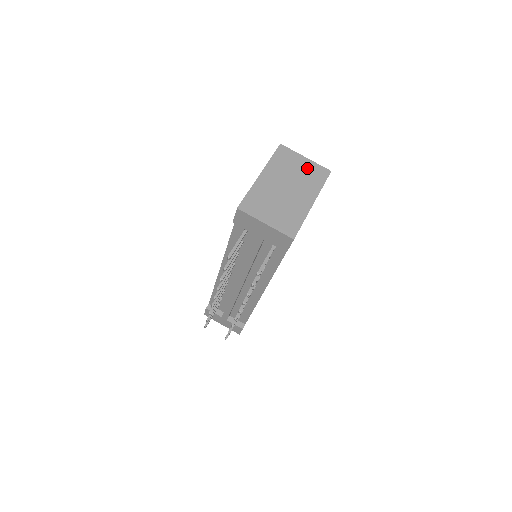
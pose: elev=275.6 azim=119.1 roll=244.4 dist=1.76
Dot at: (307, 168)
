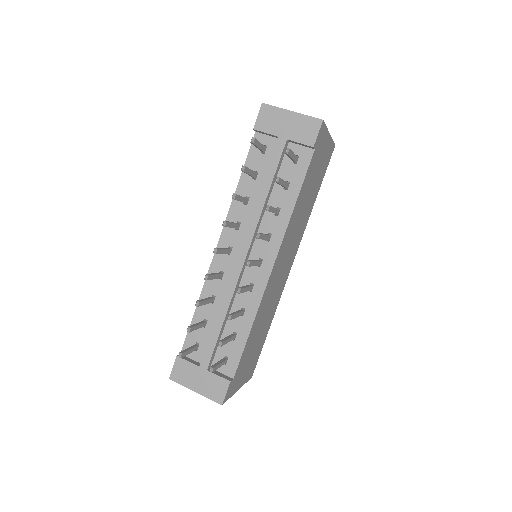
Dot at: occluded
